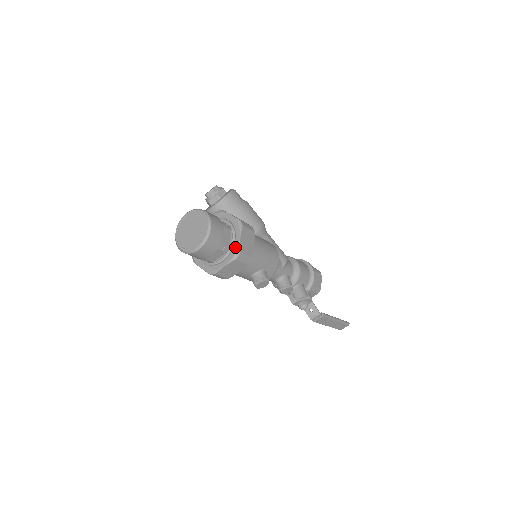
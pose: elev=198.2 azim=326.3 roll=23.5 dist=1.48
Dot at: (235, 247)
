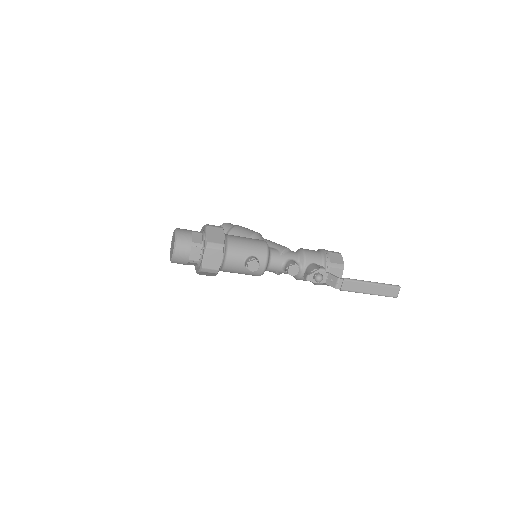
Dot at: (204, 241)
